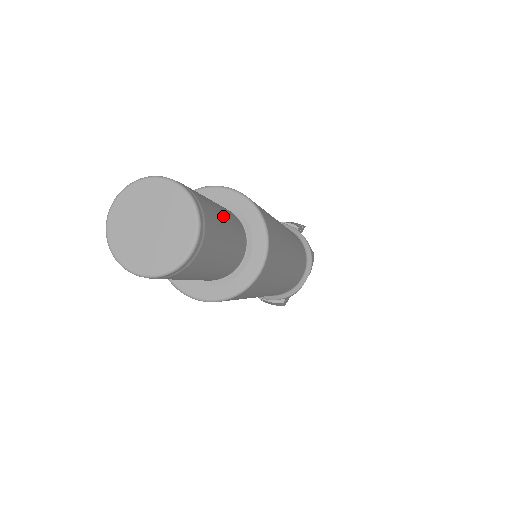
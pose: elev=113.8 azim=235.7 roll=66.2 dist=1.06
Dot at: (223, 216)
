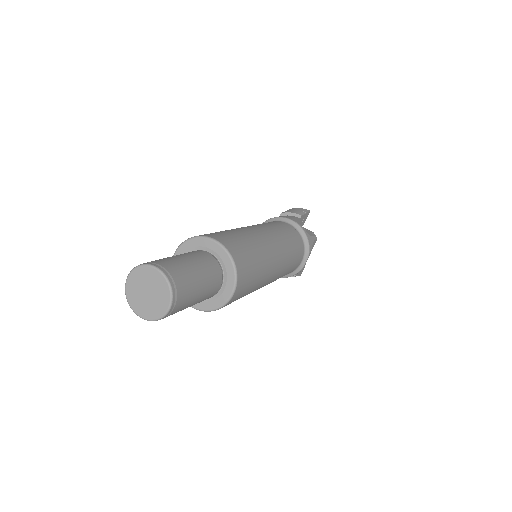
Dot at: (196, 270)
